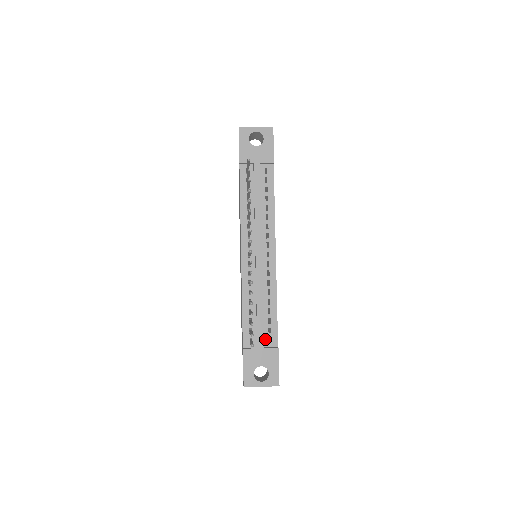
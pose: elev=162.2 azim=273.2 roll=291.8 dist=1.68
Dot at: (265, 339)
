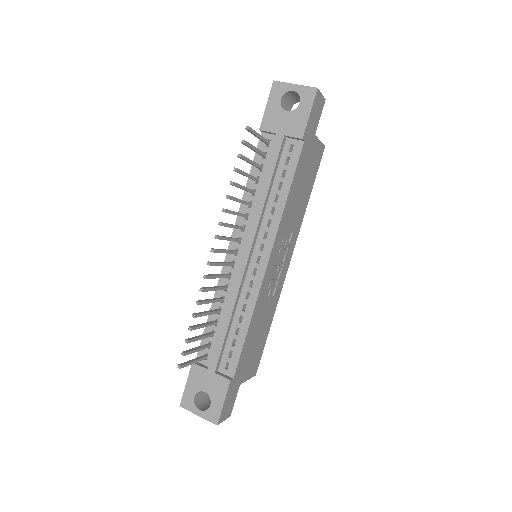
Dot at: (222, 362)
